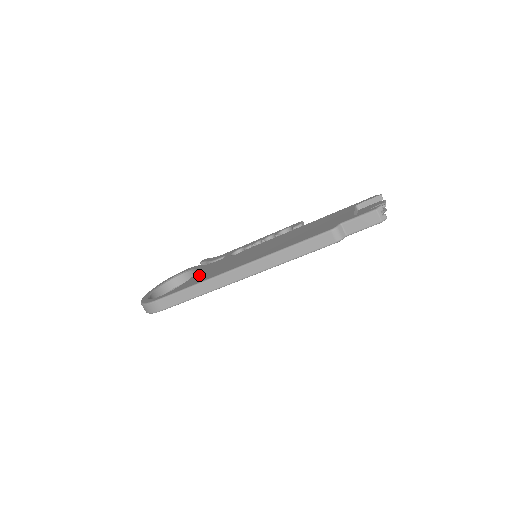
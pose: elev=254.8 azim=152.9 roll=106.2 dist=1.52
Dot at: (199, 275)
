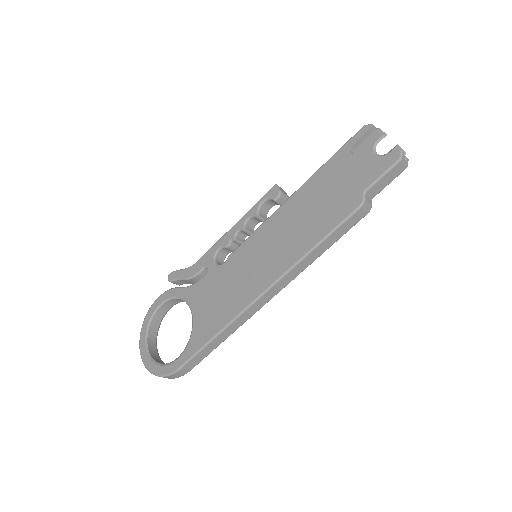
Dot at: (204, 311)
